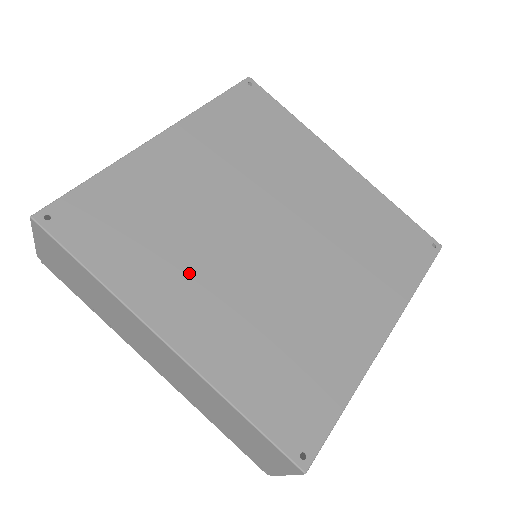
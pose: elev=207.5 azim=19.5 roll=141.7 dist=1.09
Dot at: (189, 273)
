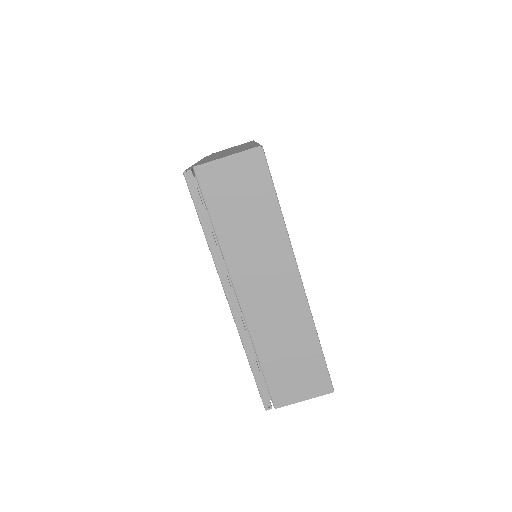
Dot at: occluded
